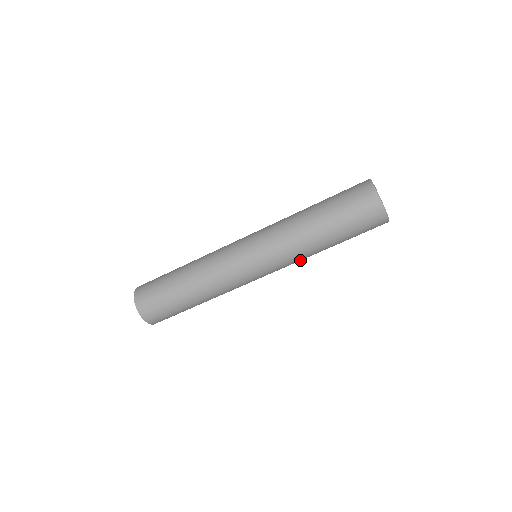
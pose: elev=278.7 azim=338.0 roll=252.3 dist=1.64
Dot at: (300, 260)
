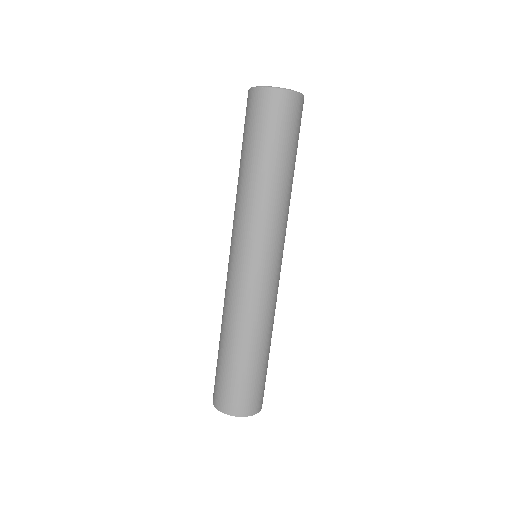
Dot at: (288, 212)
